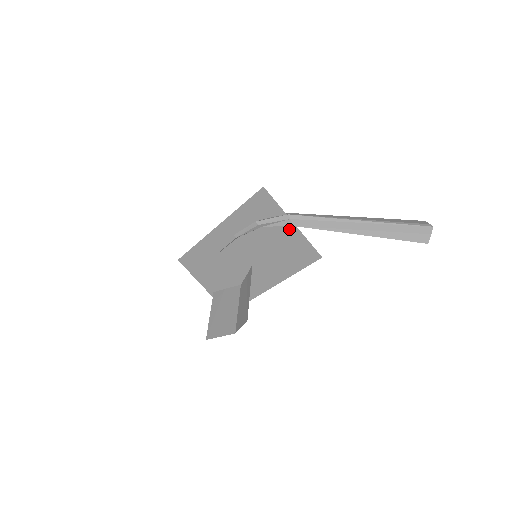
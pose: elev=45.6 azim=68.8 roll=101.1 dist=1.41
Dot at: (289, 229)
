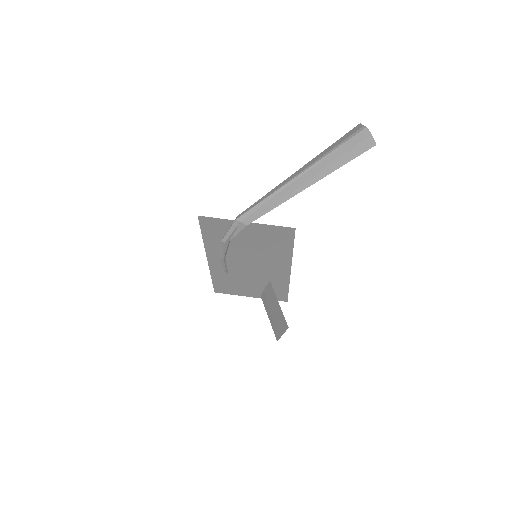
Dot at: (249, 228)
